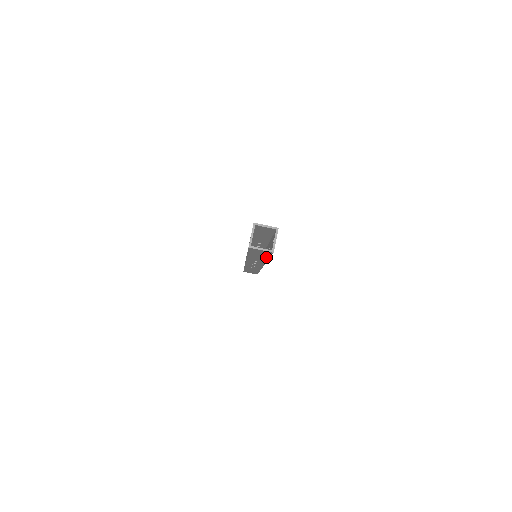
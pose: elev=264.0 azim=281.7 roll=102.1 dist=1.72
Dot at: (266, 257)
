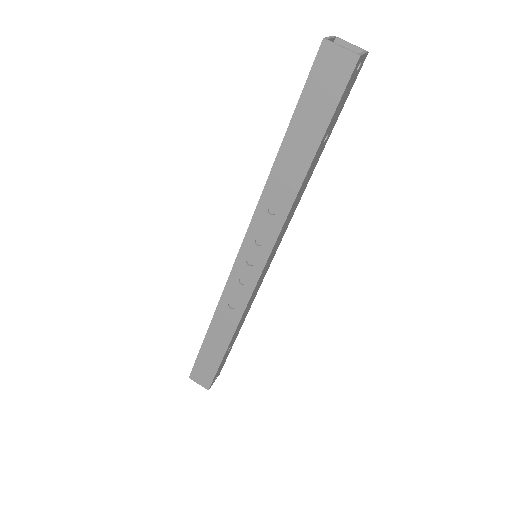
Dot at: (318, 135)
